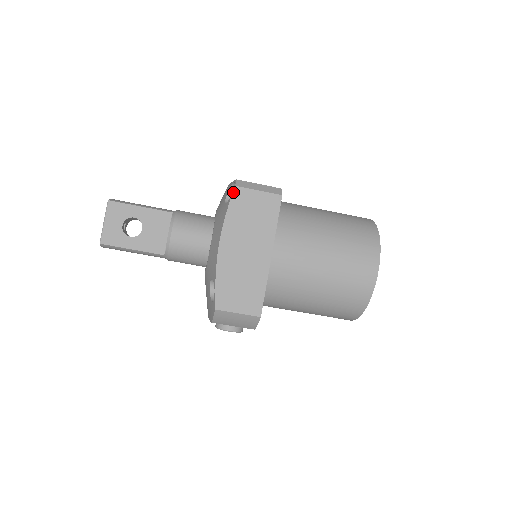
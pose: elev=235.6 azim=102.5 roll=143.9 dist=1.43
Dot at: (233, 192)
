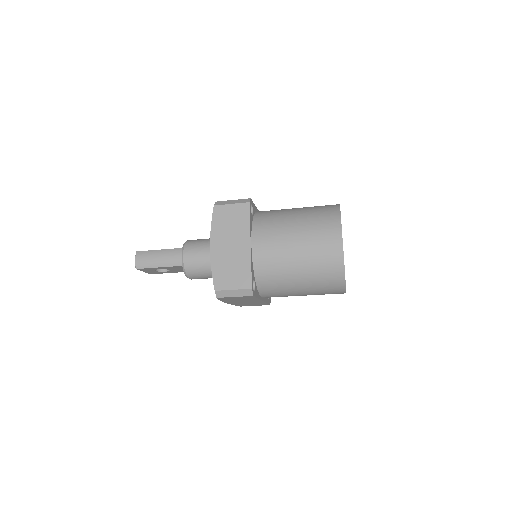
Dot at: (217, 298)
